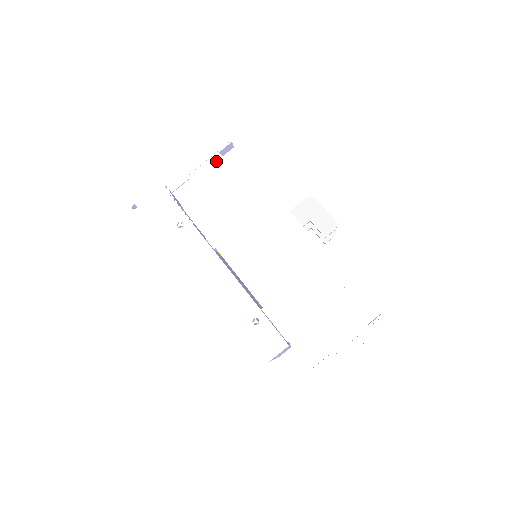
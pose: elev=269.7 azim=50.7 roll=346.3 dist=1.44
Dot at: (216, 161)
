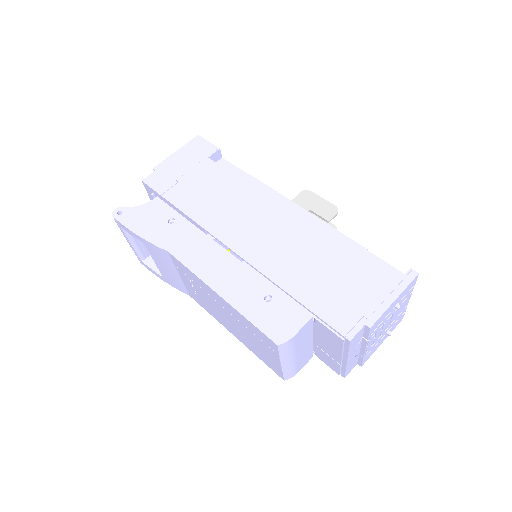
Dot at: (206, 164)
